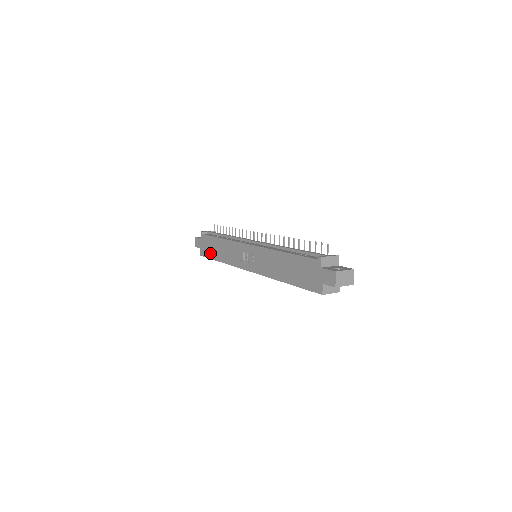
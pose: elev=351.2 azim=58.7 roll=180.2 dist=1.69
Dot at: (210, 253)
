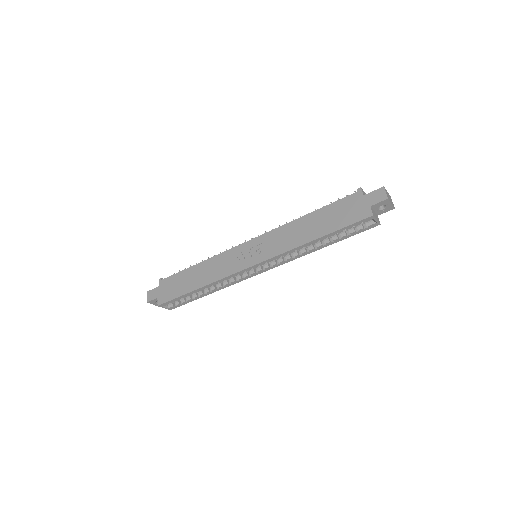
Dot at: (179, 290)
